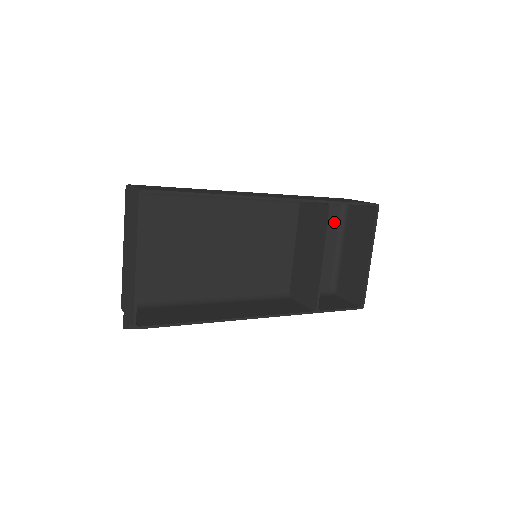
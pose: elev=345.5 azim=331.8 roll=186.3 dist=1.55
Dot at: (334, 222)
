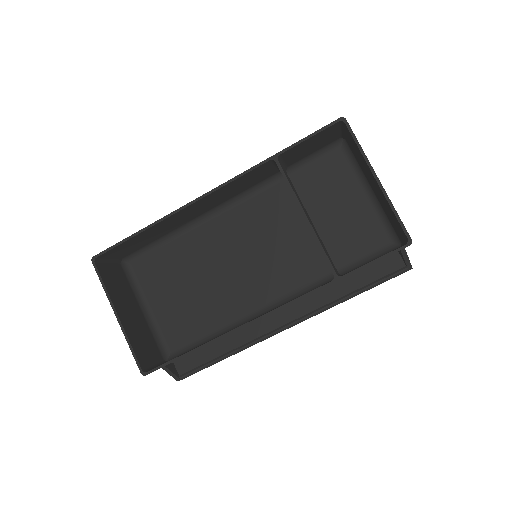
Dot at: (344, 169)
